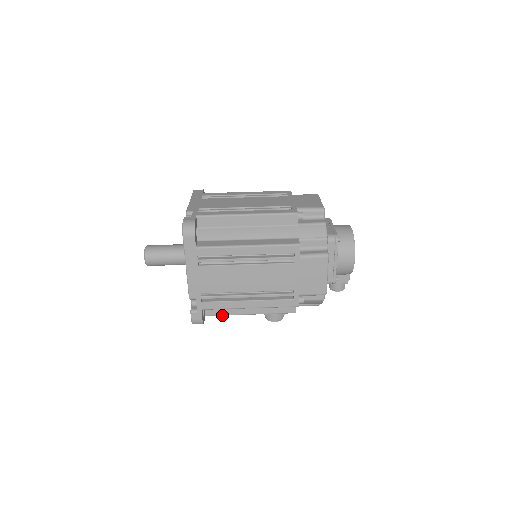
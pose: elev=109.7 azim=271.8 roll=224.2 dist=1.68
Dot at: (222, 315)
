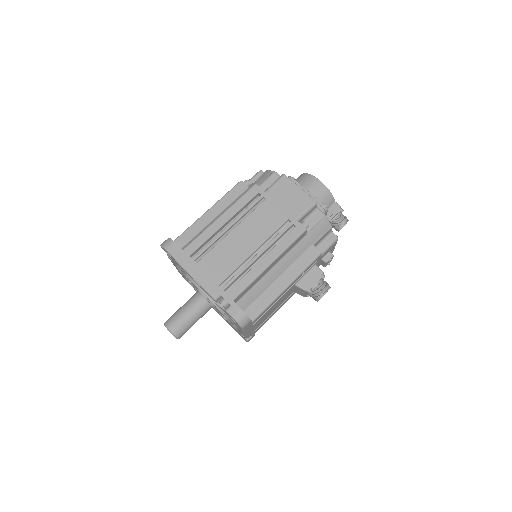
Dot at: (265, 308)
